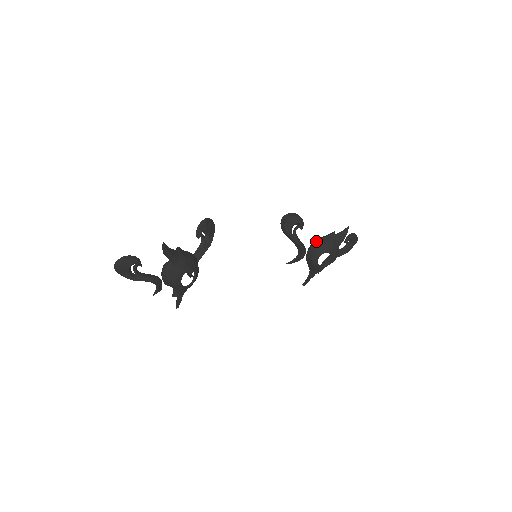
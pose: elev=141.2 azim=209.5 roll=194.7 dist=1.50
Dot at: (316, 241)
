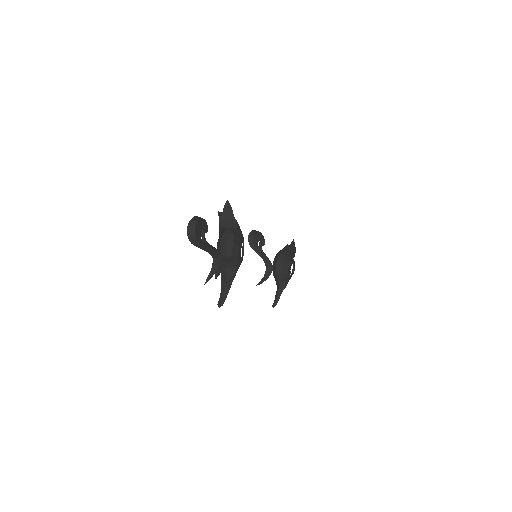
Dot at: (279, 252)
